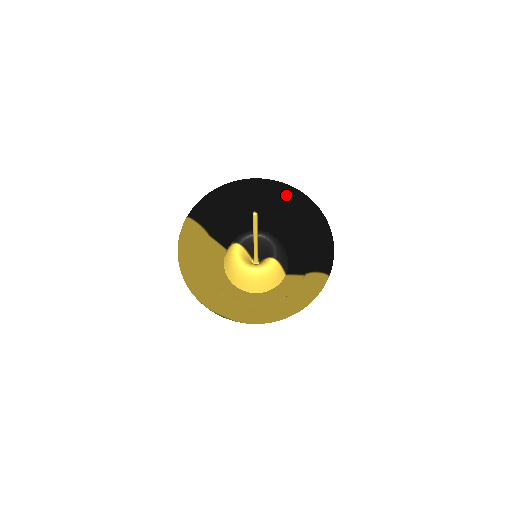
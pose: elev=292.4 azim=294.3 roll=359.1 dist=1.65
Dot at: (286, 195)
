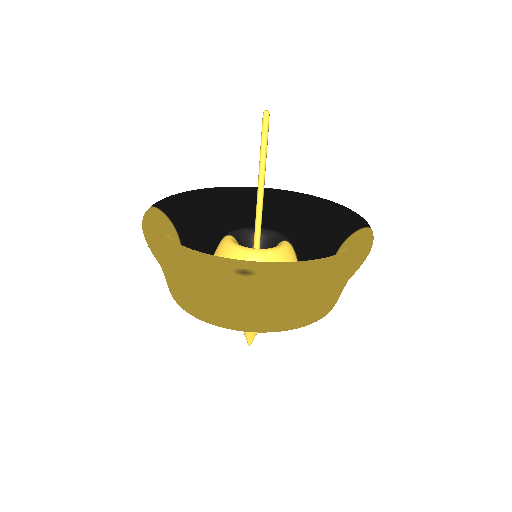
Dot at: (272, 196)
